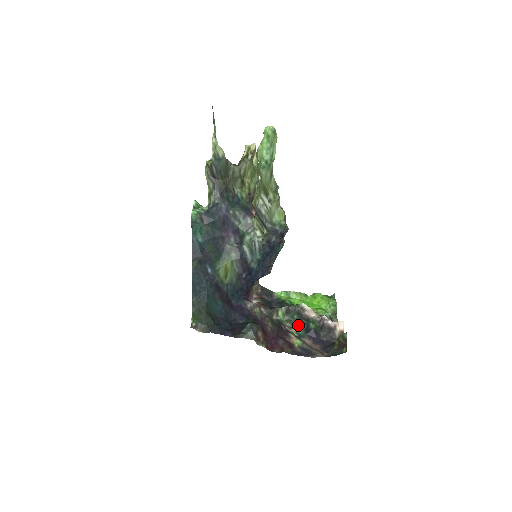
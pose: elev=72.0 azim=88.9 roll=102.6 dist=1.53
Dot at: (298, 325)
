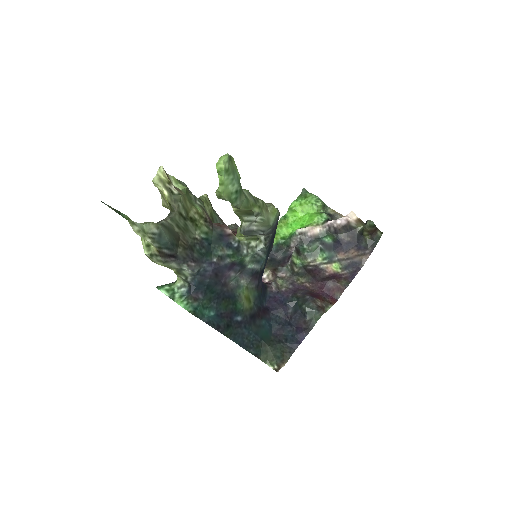
Dot at: (317, 252)
